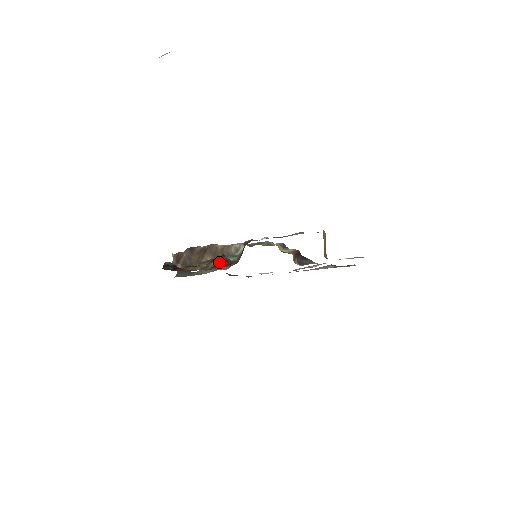
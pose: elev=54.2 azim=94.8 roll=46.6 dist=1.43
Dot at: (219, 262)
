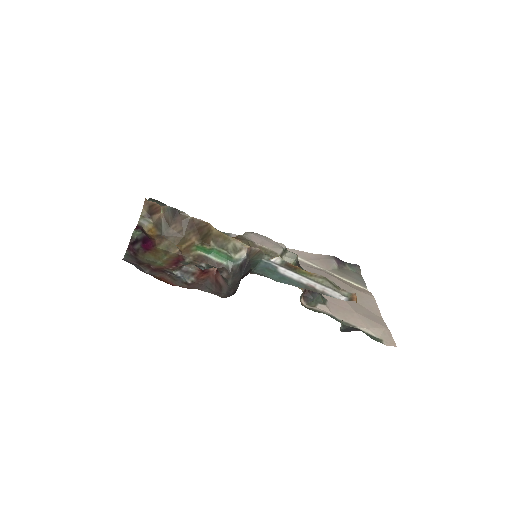
Dot at: (207, 256)
